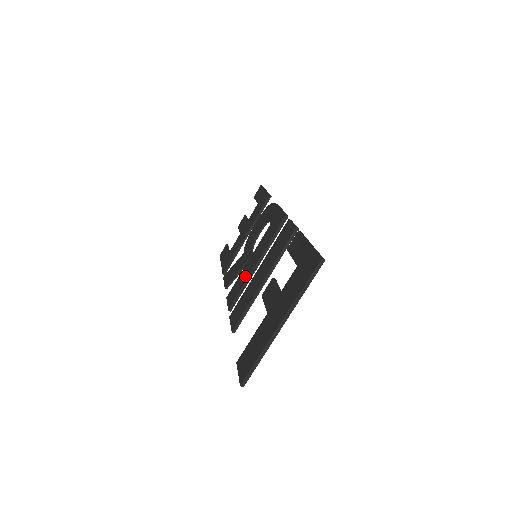
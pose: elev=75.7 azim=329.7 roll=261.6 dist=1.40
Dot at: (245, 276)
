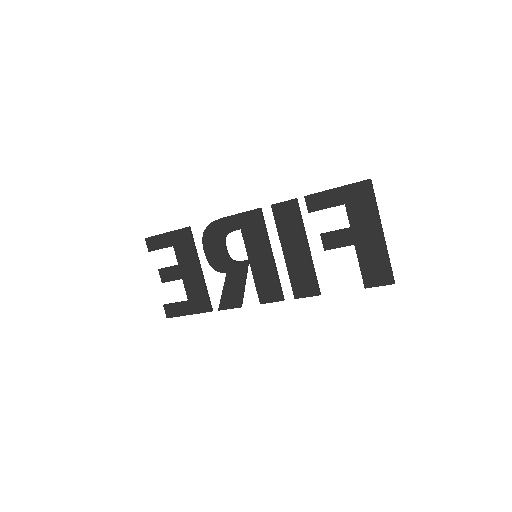
Dot at: (268, 272)
